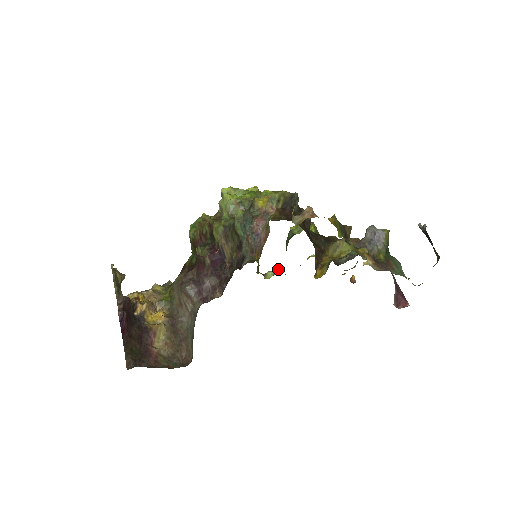
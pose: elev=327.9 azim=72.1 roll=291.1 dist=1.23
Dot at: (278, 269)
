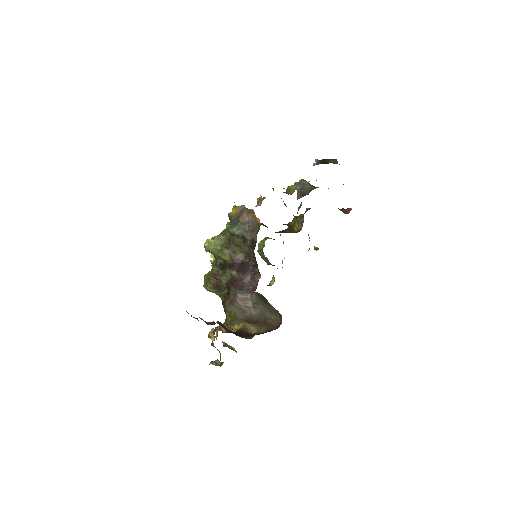
Dot at: occluded
